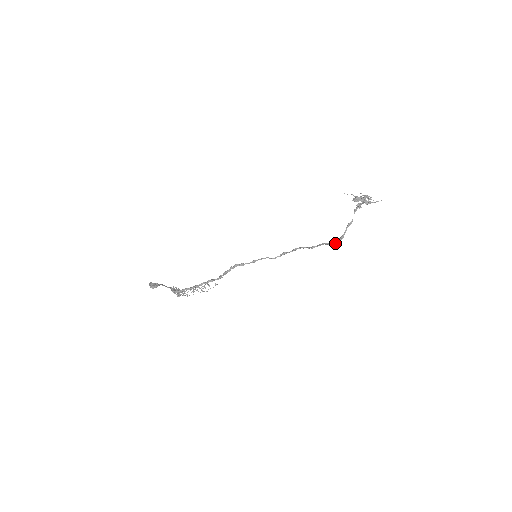
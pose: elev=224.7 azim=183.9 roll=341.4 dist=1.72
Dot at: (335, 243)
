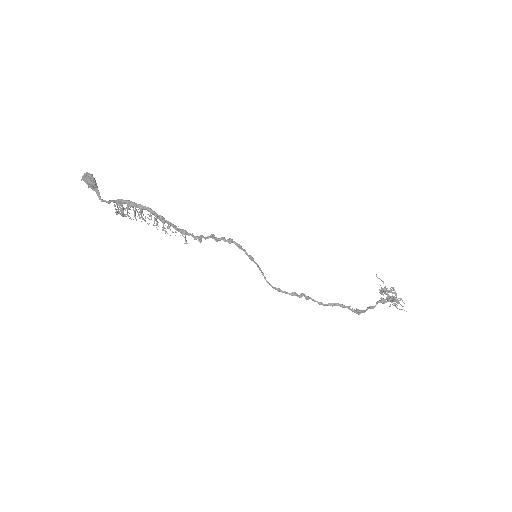
Dot at: (355, 310)
